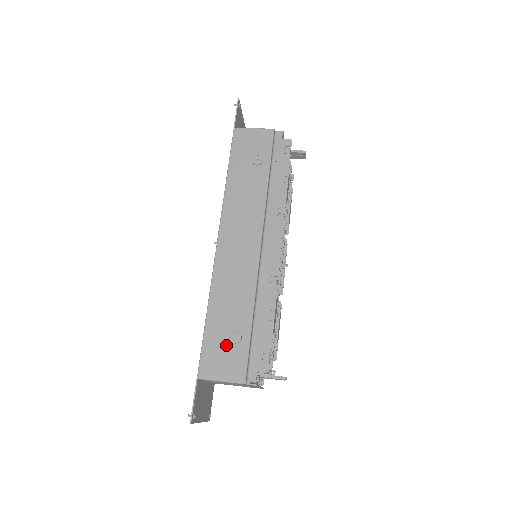
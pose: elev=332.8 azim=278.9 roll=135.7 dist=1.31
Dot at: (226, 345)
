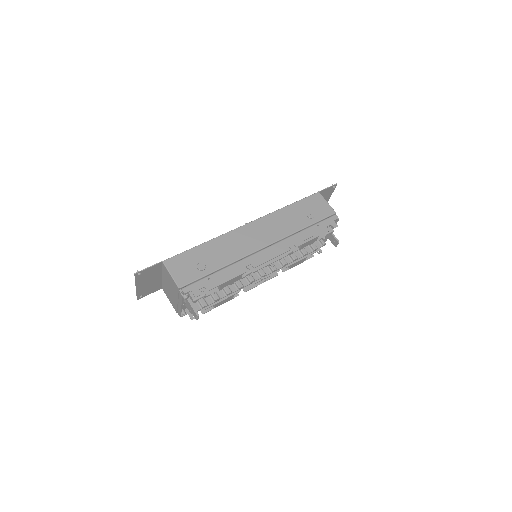
Dot at: (193, 264)
